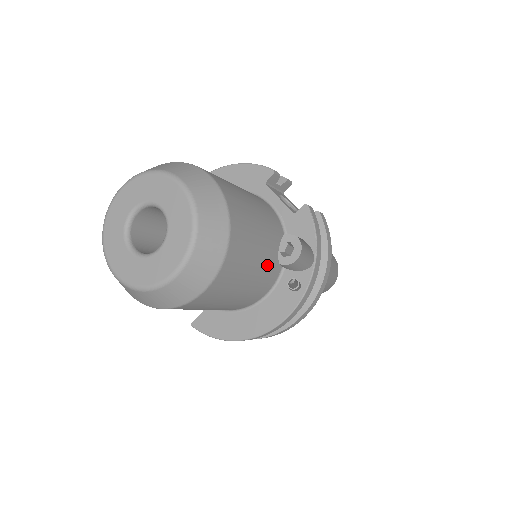
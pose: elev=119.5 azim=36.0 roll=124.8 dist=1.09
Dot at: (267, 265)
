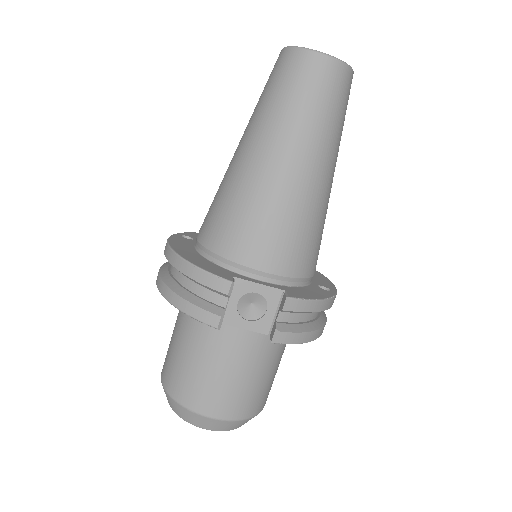
Dot at: (282, 352)
